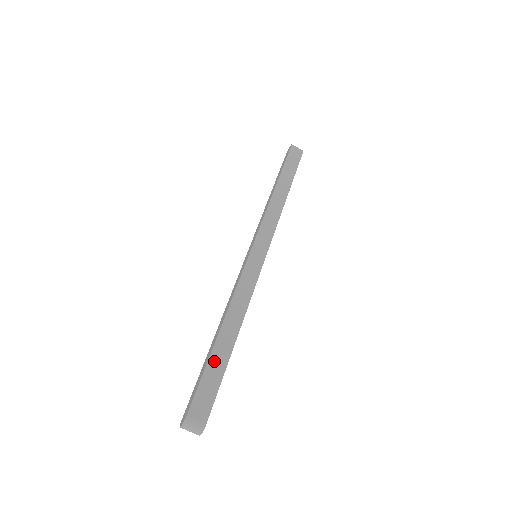
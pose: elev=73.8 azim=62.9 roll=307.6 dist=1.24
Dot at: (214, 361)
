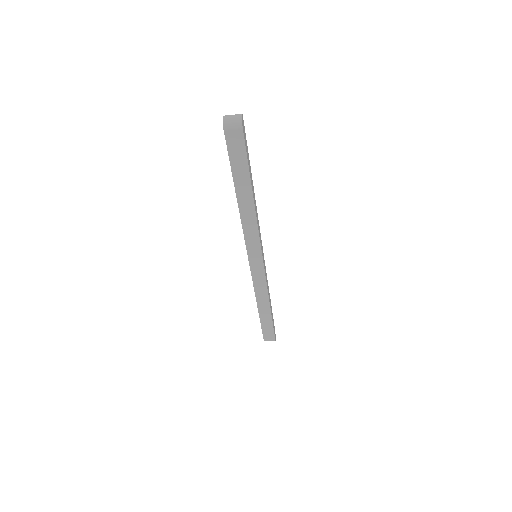
Dot at: (264, 322)
